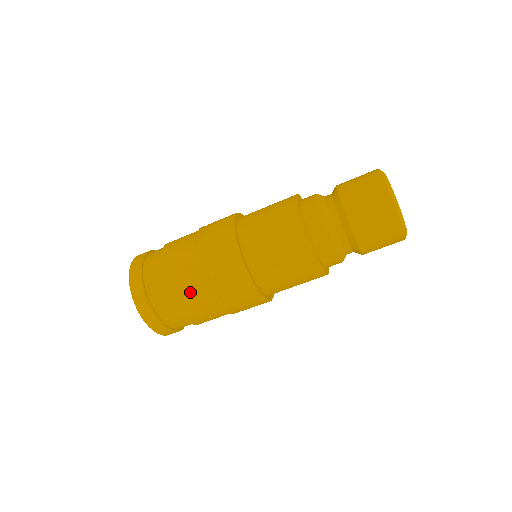
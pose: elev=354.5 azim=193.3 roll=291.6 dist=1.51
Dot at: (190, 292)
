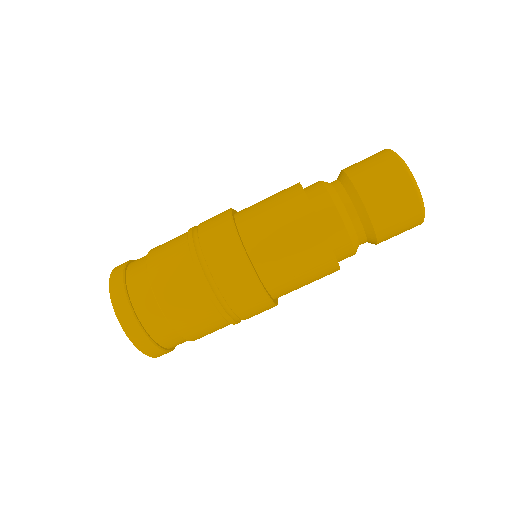
Dot at: (204, 326)
